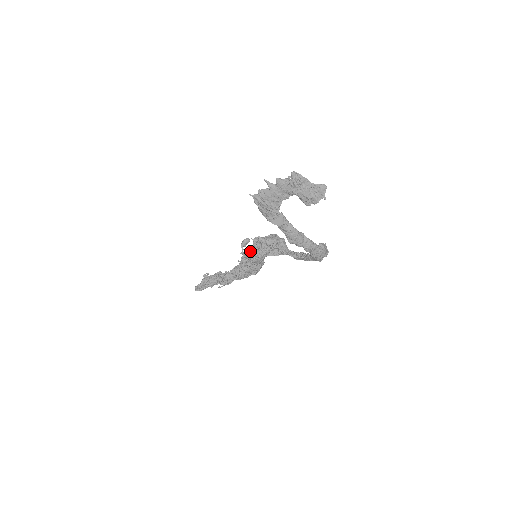
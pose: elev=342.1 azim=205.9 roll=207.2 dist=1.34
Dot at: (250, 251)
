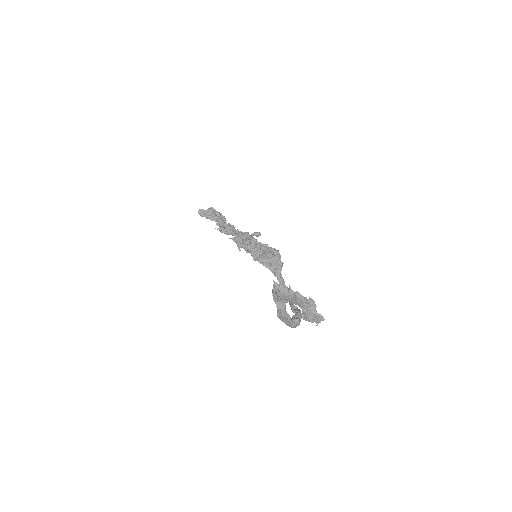
Dot at: (255, 244)
